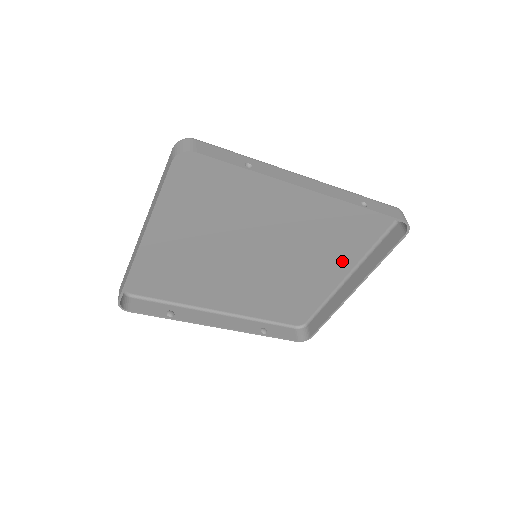
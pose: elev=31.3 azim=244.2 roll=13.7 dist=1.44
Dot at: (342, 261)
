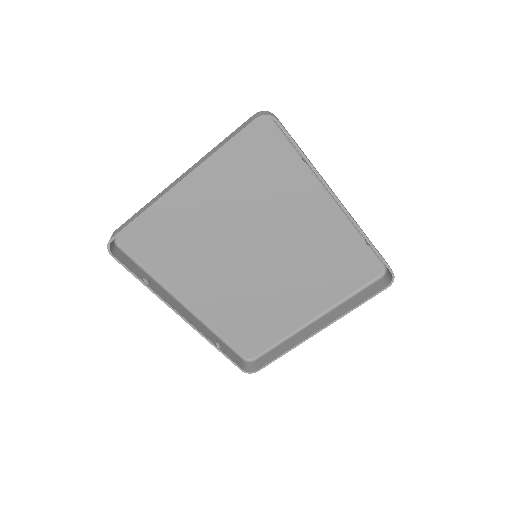
Dot at: (320, 298)
